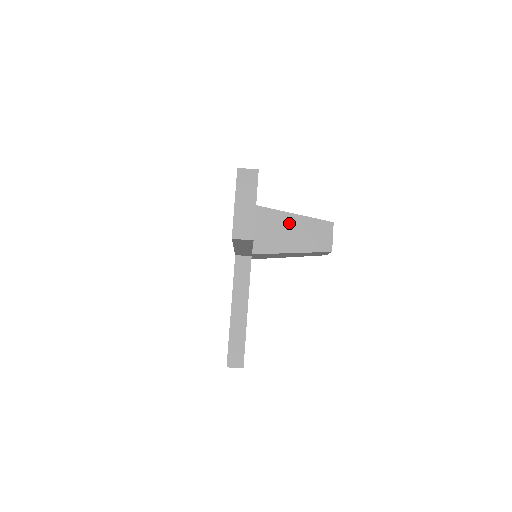
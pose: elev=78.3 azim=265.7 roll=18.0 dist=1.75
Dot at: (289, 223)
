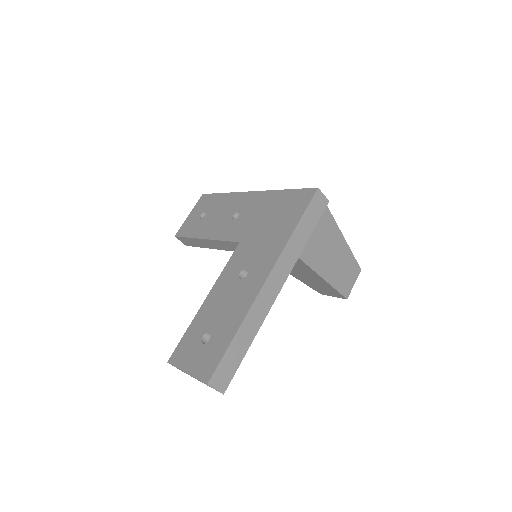
Dot at: (311, 275)
